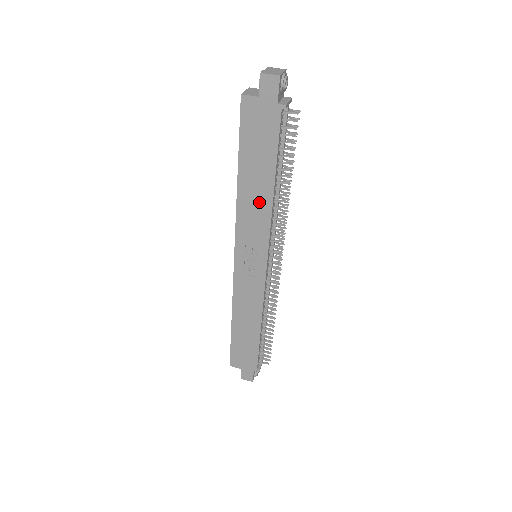
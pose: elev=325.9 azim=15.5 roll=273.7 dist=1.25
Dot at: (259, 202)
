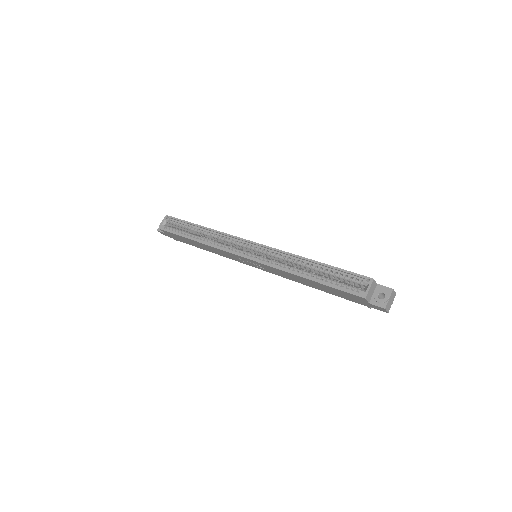
Dot at: (298, 280)
